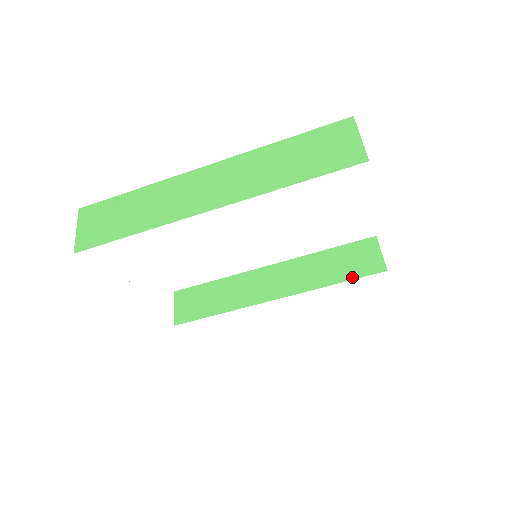
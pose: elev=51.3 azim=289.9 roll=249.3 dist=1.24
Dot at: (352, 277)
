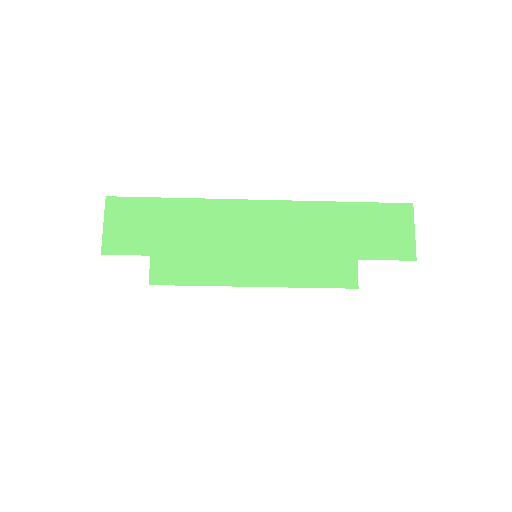
Dot at: (328, 285)
